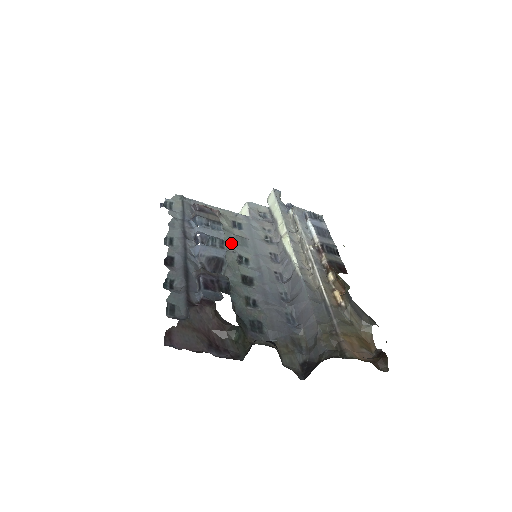
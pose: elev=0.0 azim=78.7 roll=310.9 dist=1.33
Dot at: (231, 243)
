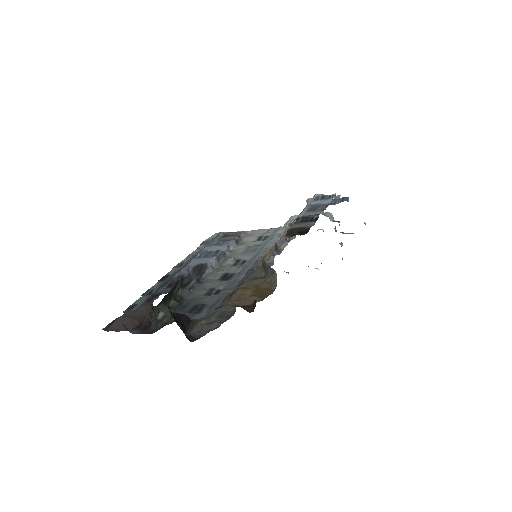
Dot at: (238, 253)
